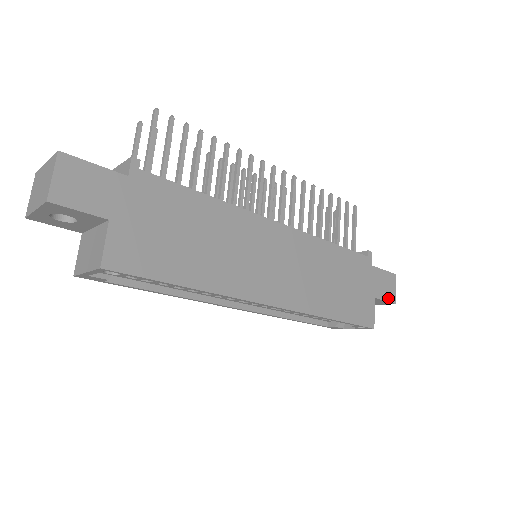
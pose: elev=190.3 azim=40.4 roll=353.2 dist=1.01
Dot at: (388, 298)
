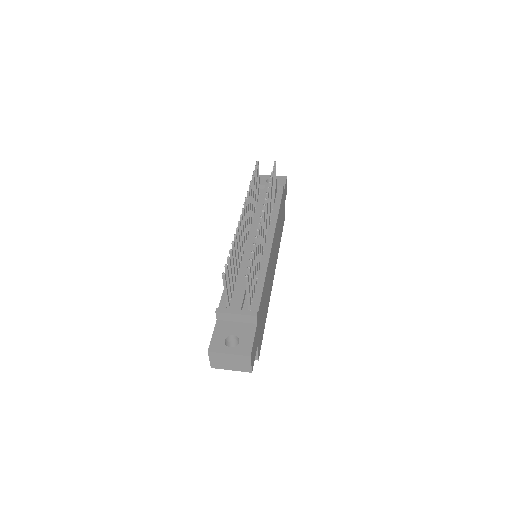
Dot at: occluded
